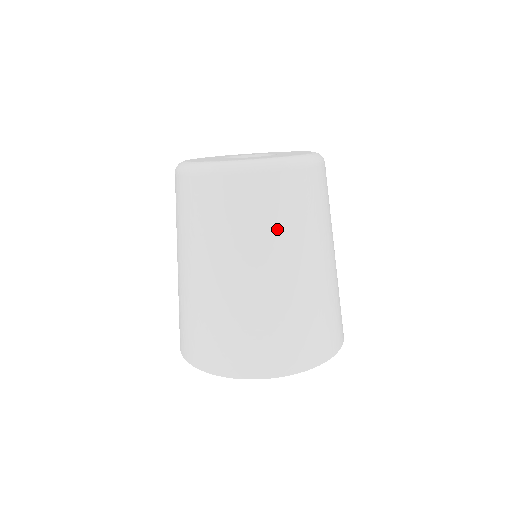
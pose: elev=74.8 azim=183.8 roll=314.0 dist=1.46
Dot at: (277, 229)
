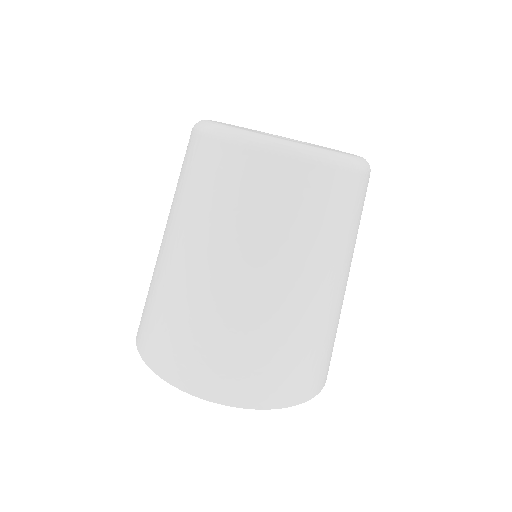
Dot at: (310, 237)
